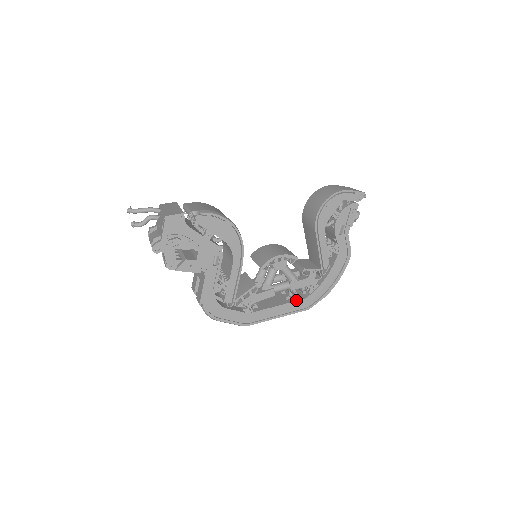
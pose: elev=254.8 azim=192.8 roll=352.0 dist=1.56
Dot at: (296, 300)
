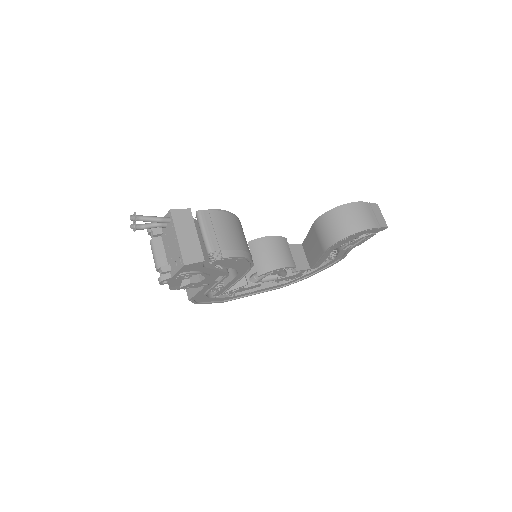
Dot at: (276, 284)
